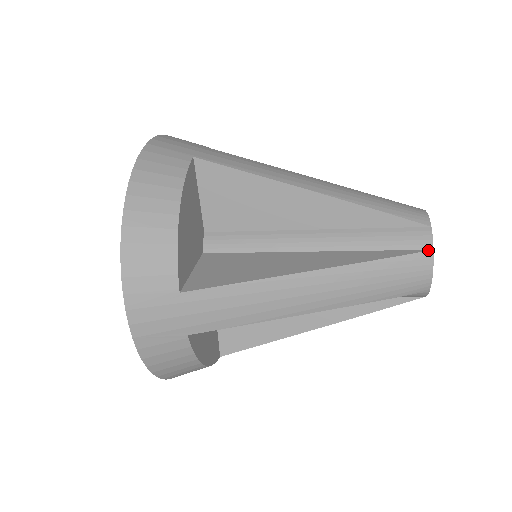
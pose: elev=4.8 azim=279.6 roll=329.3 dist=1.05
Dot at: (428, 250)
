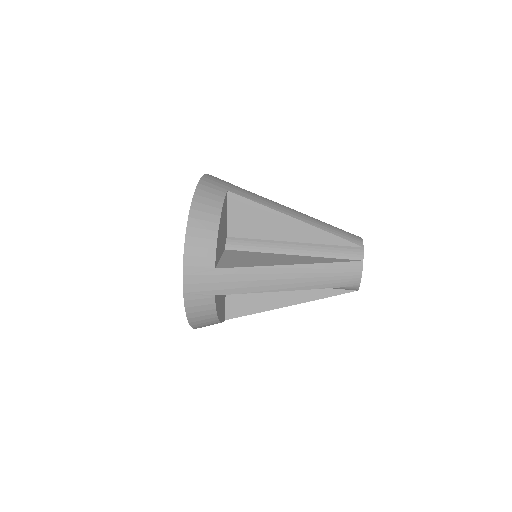
Dot at: (360, 260)
